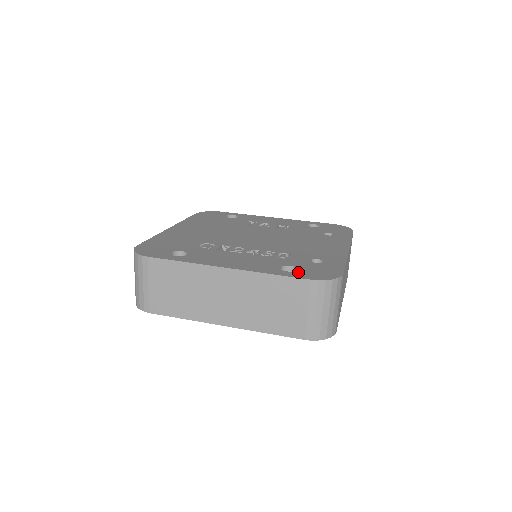
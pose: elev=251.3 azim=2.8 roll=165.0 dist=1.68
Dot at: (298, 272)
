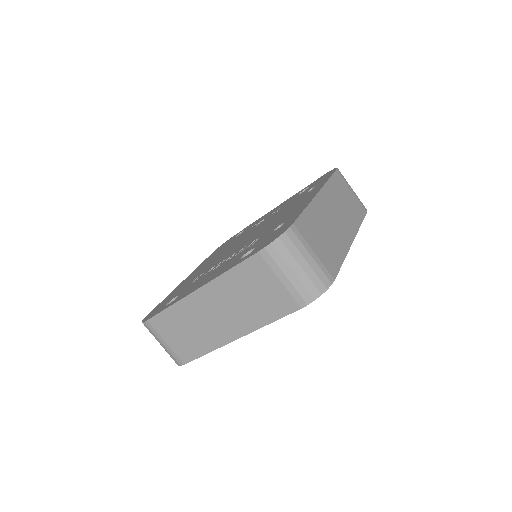
Dot at: (252, 251)
